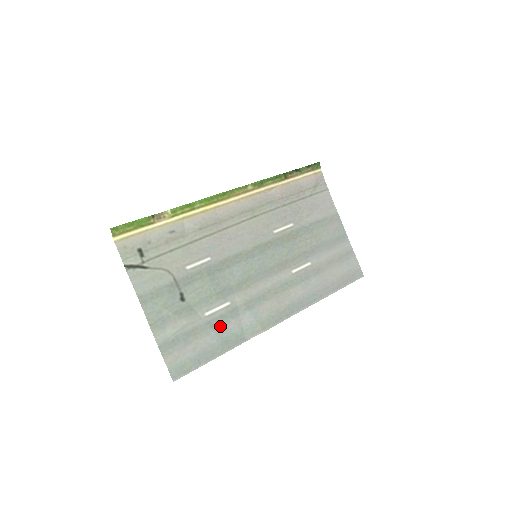
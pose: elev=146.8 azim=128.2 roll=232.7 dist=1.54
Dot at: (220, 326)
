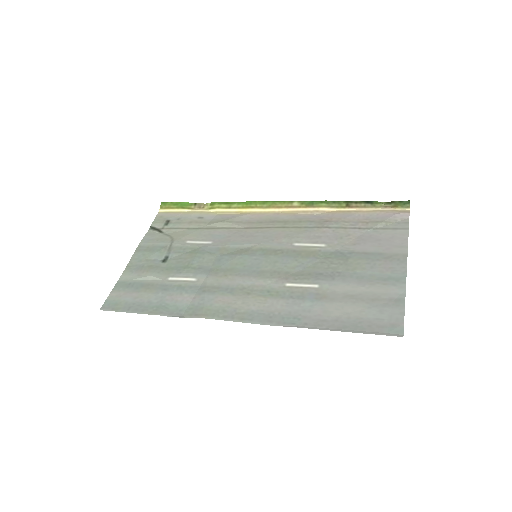
Dot at: (171, 293)
